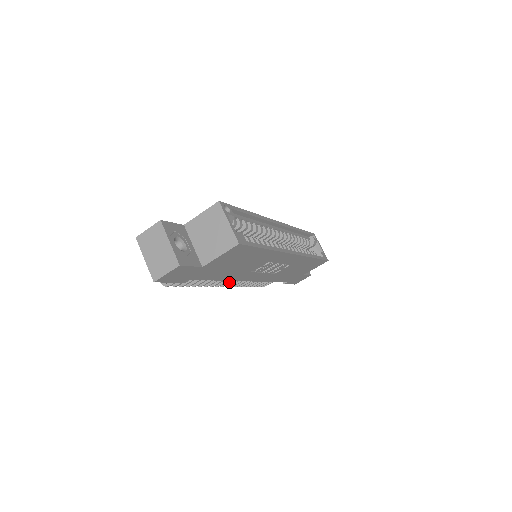
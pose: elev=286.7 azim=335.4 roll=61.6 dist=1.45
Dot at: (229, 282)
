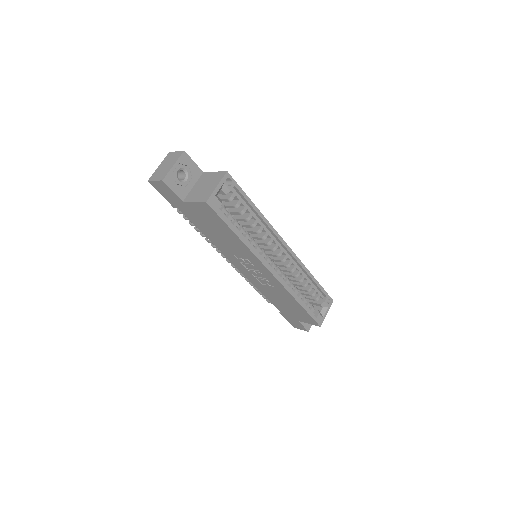
Dot at: occluded
